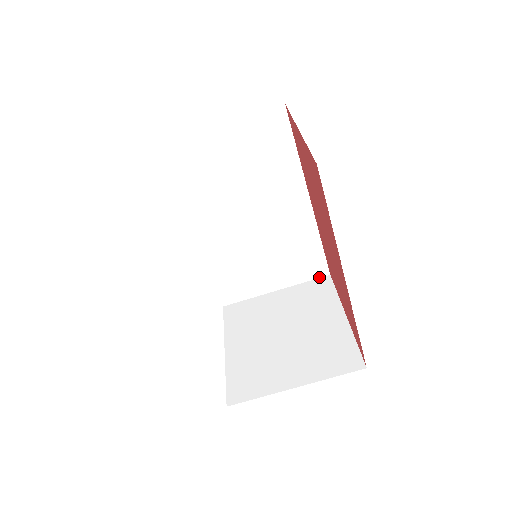
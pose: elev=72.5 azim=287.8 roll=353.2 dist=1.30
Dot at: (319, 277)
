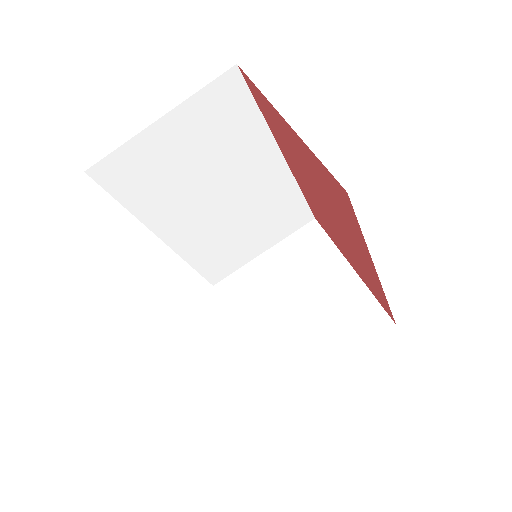
Dot at: (304, 224)
